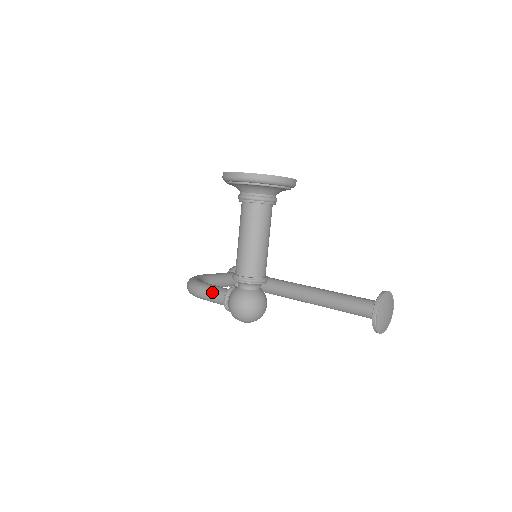
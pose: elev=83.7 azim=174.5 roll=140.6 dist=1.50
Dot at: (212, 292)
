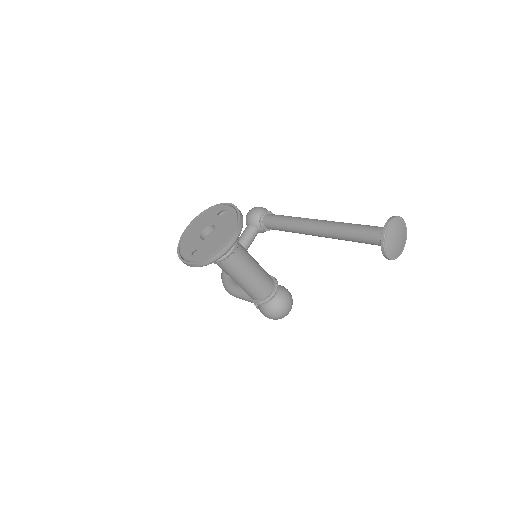
Dot at: (244, 298)
